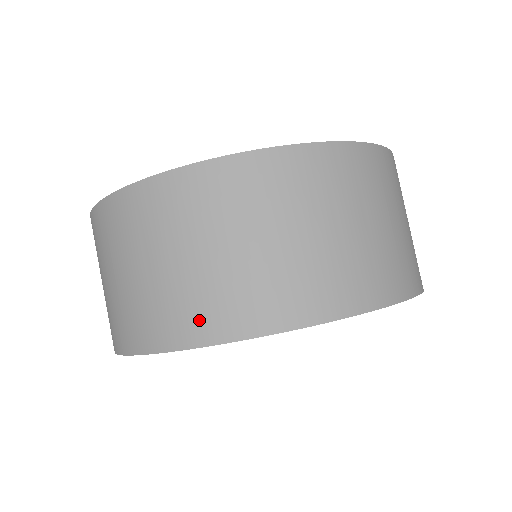
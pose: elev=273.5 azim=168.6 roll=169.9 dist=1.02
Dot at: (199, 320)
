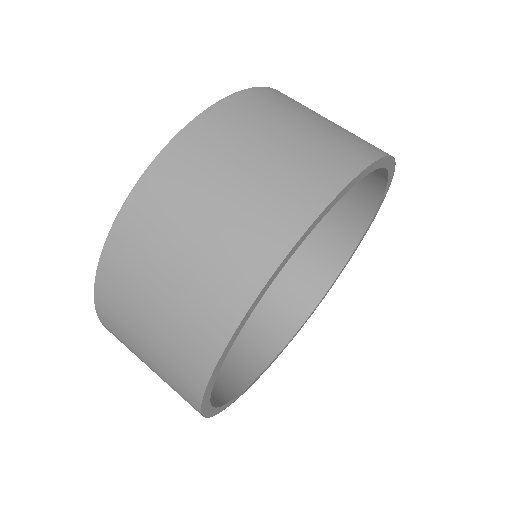
Dot at: (185, 383)
